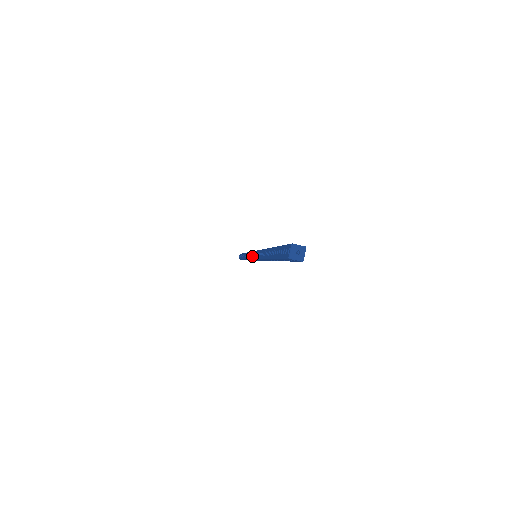
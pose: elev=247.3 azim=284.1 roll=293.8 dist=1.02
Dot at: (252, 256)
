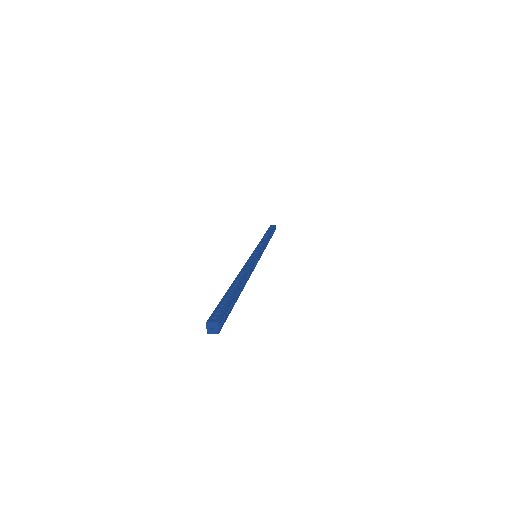
Dot at: occluded
